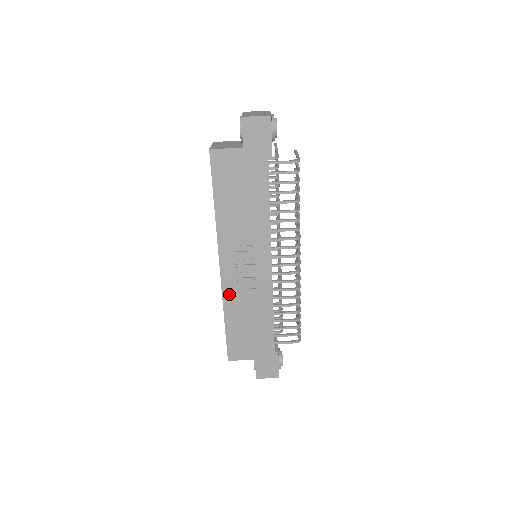
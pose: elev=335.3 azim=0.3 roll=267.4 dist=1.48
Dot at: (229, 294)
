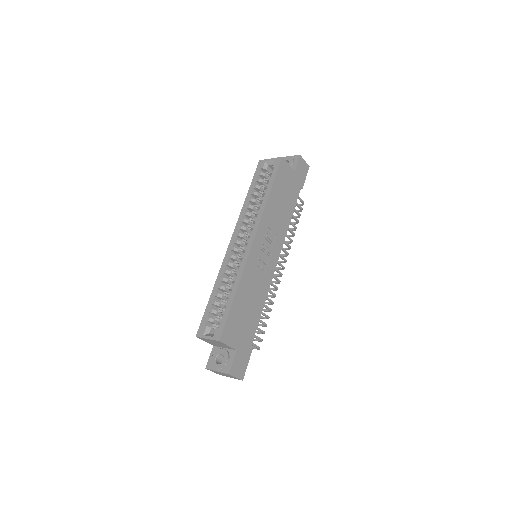
Dot at: (248, 270)
